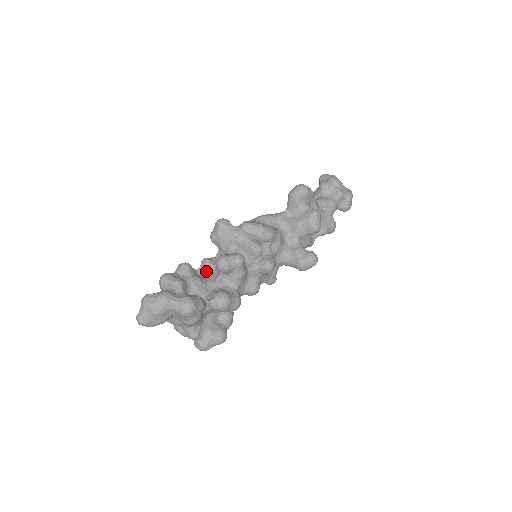
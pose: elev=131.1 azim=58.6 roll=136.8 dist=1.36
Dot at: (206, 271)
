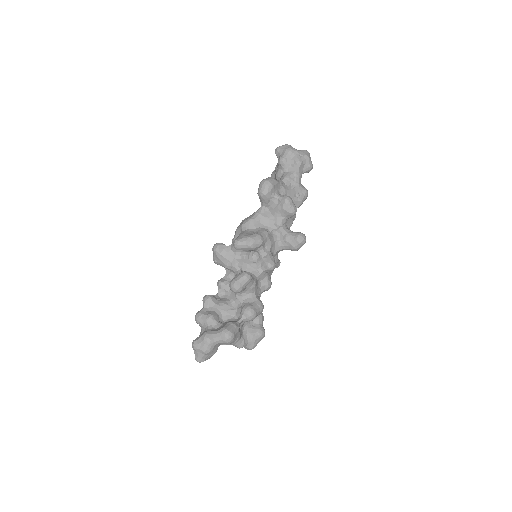
Dot at: (225, 291)
